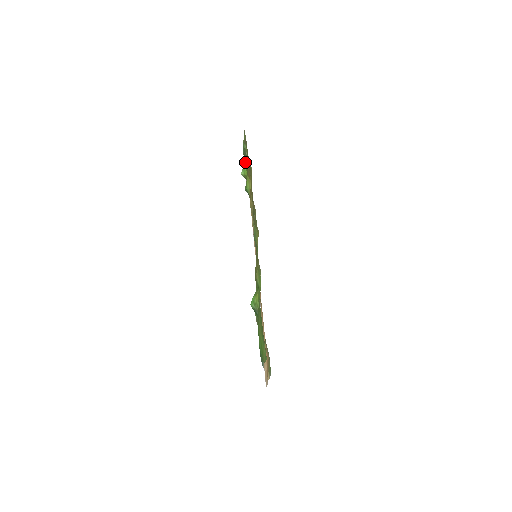
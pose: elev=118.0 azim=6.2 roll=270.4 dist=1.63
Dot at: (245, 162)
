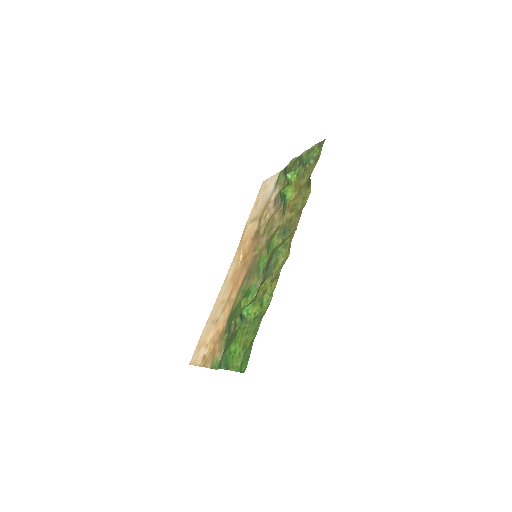
Dot at: (299, 170)
